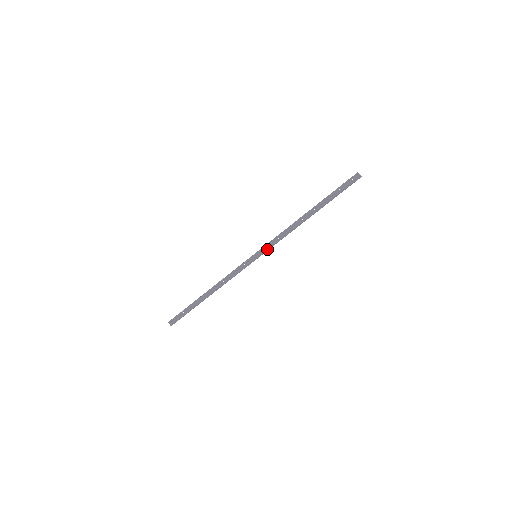
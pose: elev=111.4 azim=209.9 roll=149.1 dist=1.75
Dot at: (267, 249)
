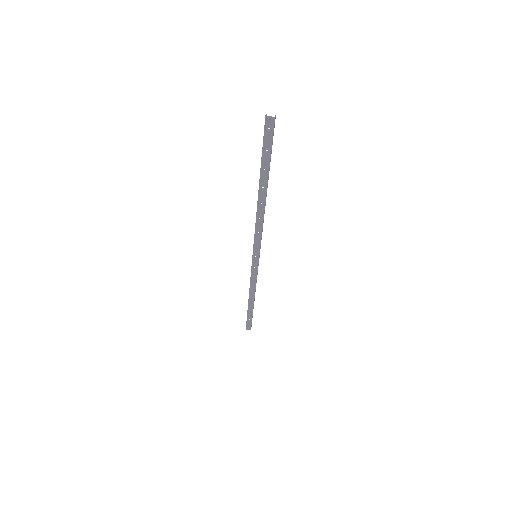
Dot at: (259, 247)
